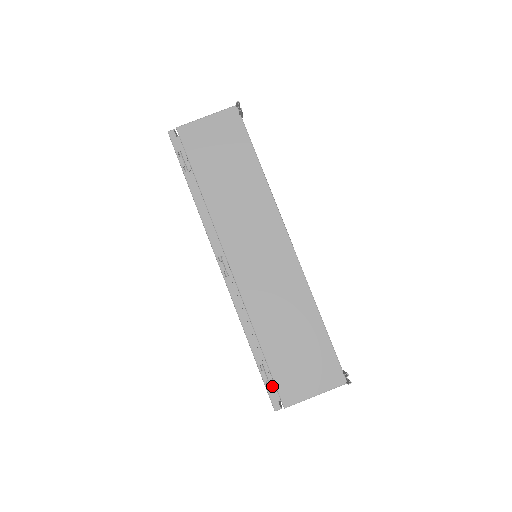
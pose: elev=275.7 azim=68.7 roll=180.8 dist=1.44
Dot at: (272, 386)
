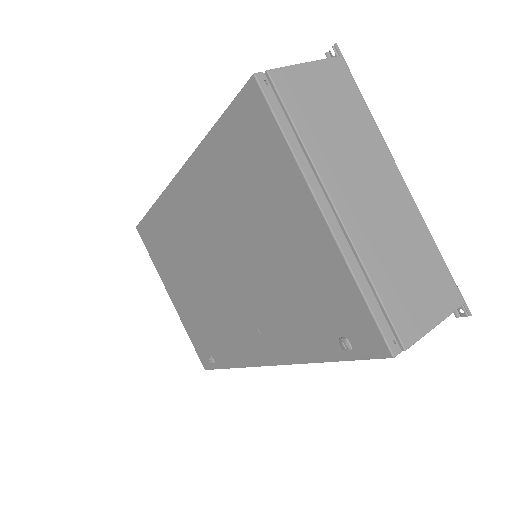
Dot at: occluded
